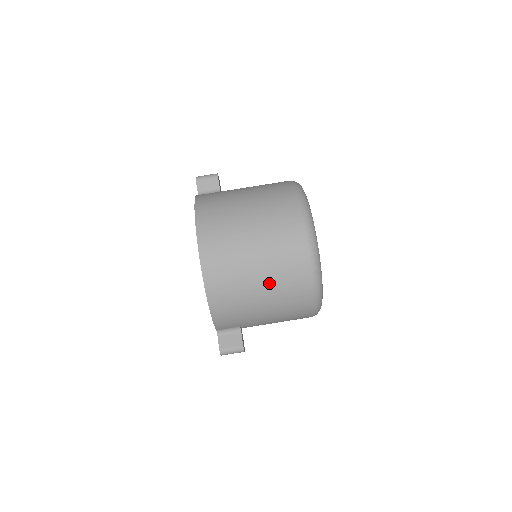
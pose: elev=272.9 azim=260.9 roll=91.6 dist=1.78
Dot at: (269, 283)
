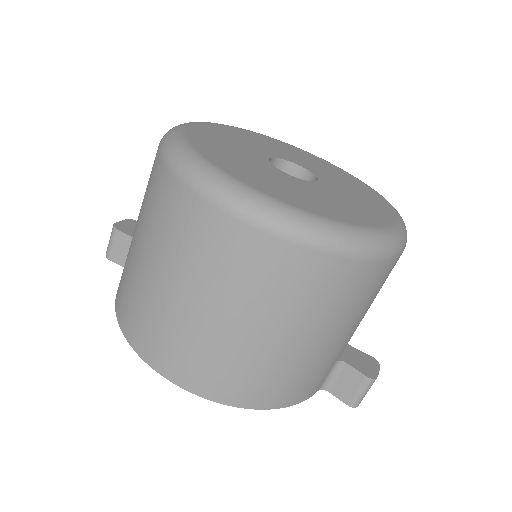
Dot at: (285, 322)
